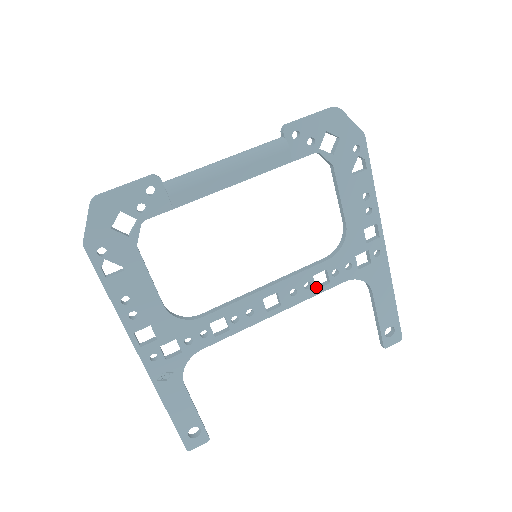
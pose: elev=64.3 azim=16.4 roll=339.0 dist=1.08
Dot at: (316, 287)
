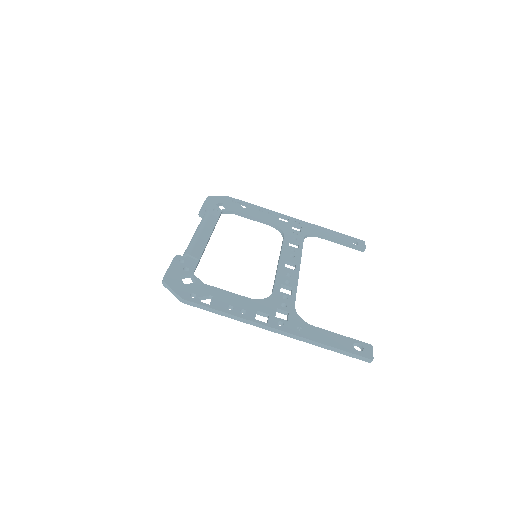
Dot at: (297, 250)
